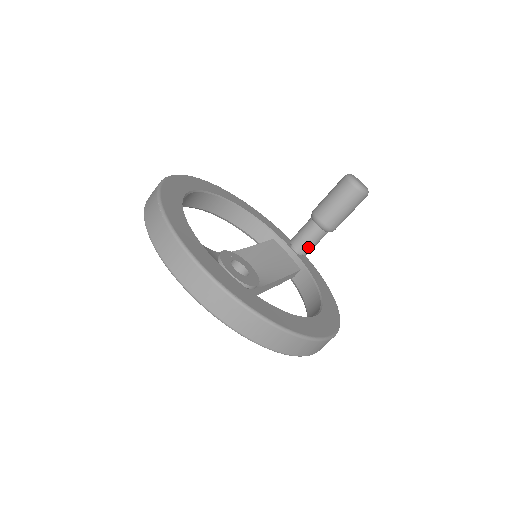
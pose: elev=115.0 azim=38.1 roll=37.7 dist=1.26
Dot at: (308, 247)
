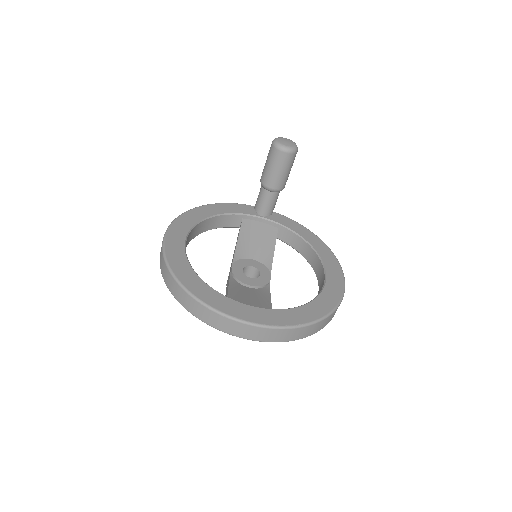
Dot at: (273, 208)
